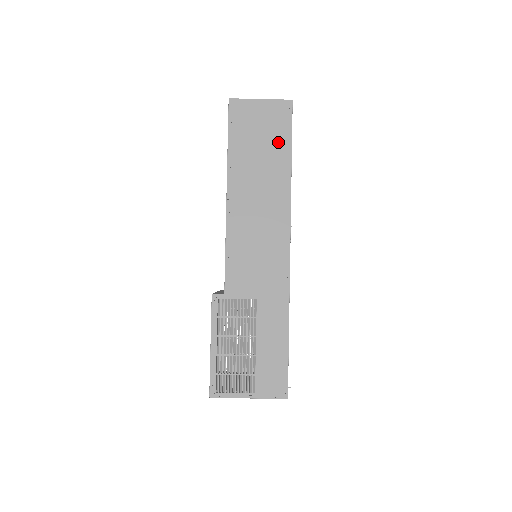
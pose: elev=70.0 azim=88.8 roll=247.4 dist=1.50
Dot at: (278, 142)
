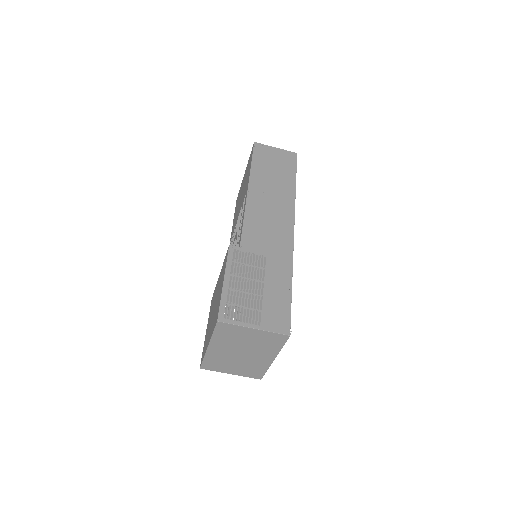
Dot at: (287, 170)
